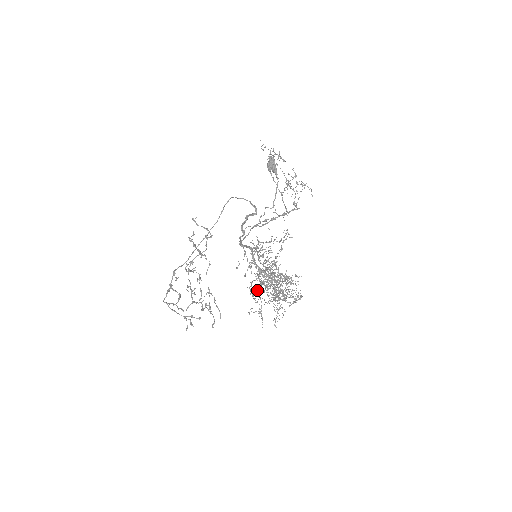
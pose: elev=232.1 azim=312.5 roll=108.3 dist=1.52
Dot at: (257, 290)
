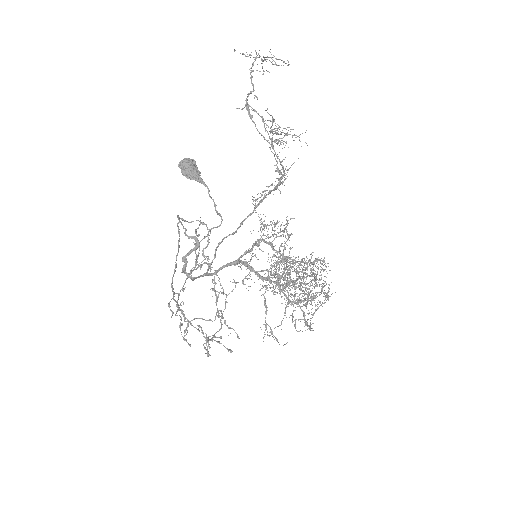
Dot at: (285, 280)
